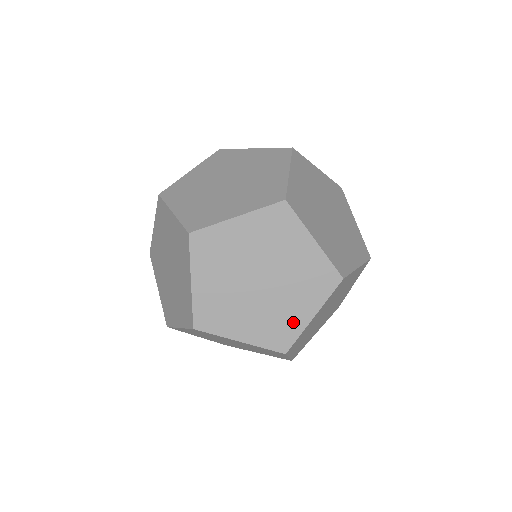
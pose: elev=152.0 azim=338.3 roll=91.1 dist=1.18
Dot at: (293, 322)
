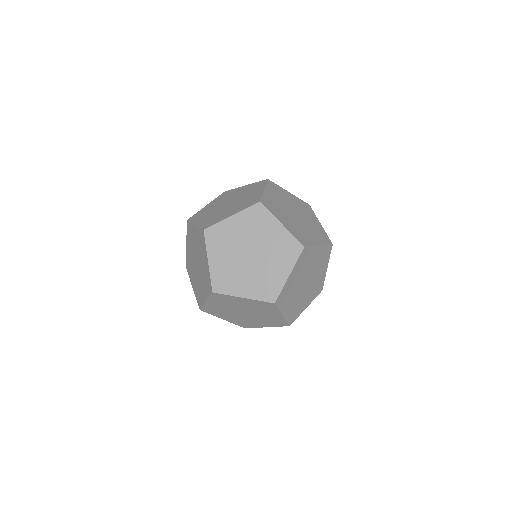
Dot at: (254, 325)
